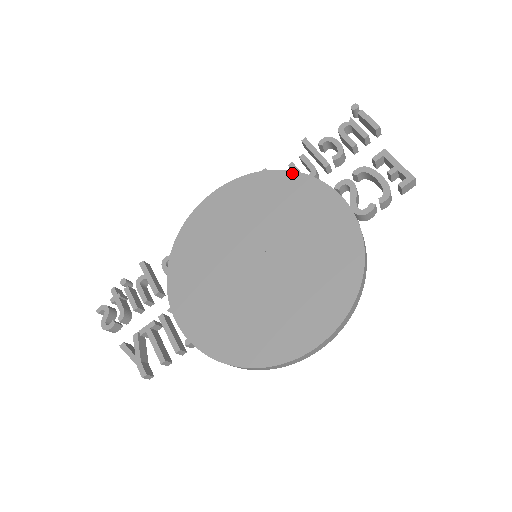
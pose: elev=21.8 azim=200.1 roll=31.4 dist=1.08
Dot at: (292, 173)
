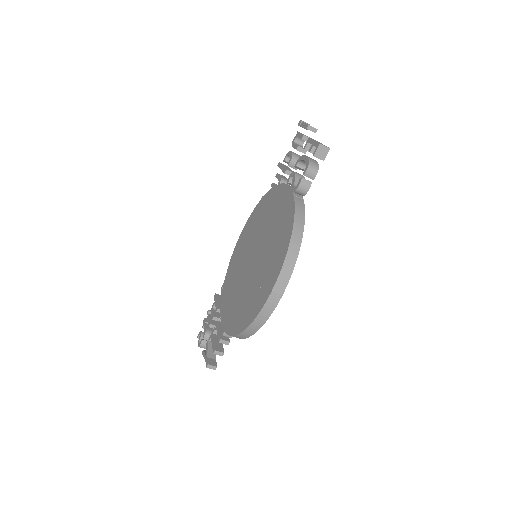
Dot at: (271, 190)
